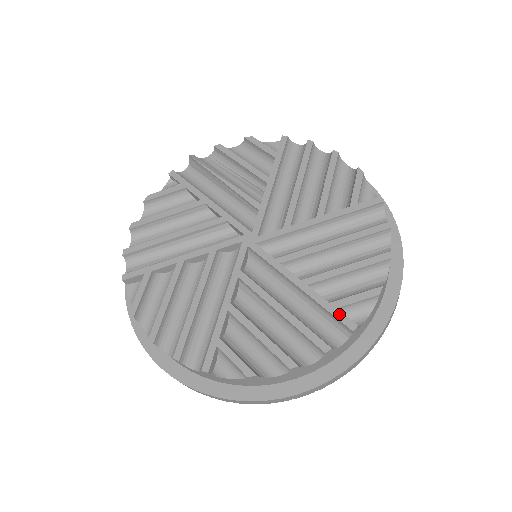
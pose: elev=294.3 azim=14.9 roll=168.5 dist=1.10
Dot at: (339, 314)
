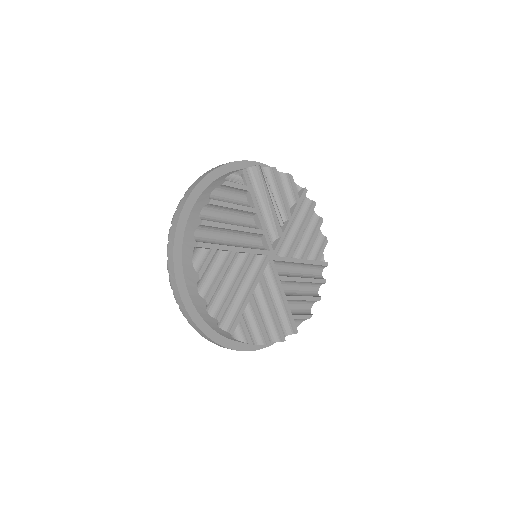
Dot at: (294, 323)
